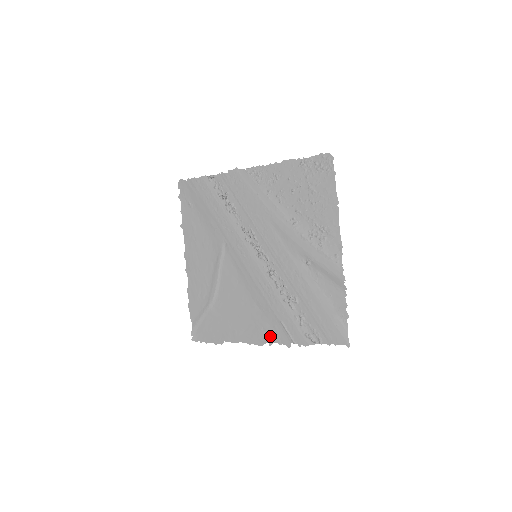
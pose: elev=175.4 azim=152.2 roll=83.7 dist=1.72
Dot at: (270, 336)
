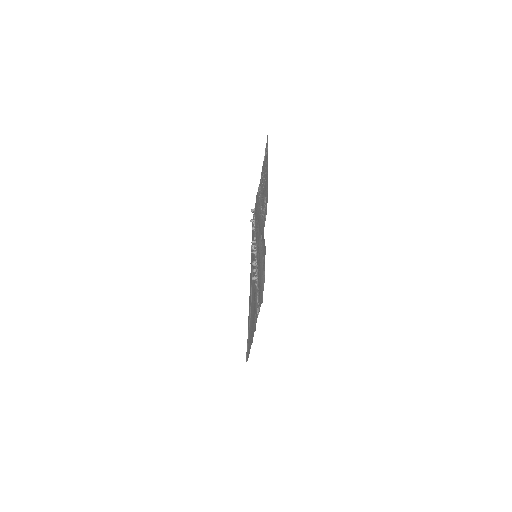
Dot at: occluded
